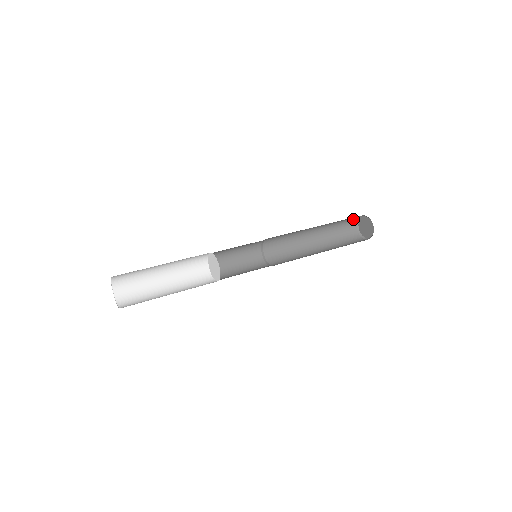
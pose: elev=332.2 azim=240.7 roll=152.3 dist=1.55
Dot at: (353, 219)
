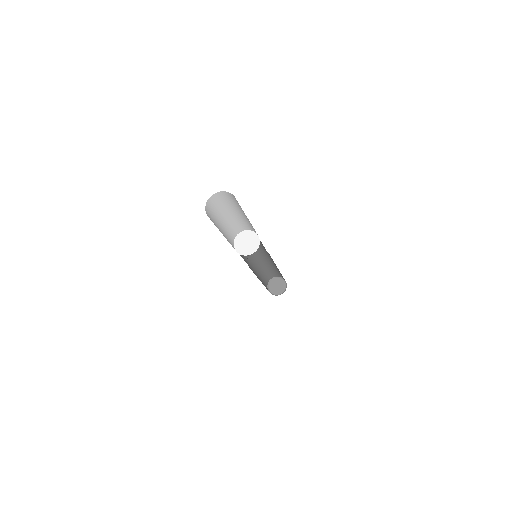
Dot at: (268, 279)
